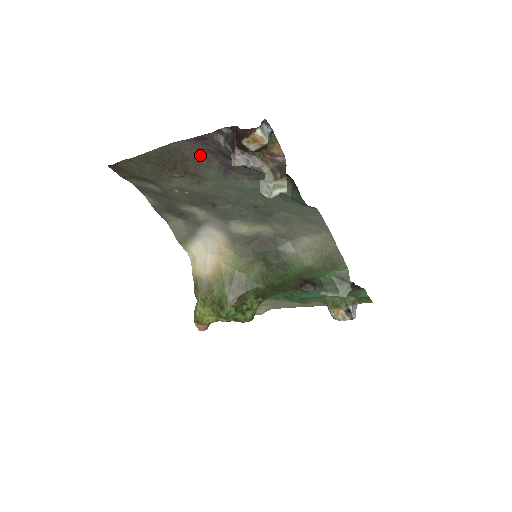
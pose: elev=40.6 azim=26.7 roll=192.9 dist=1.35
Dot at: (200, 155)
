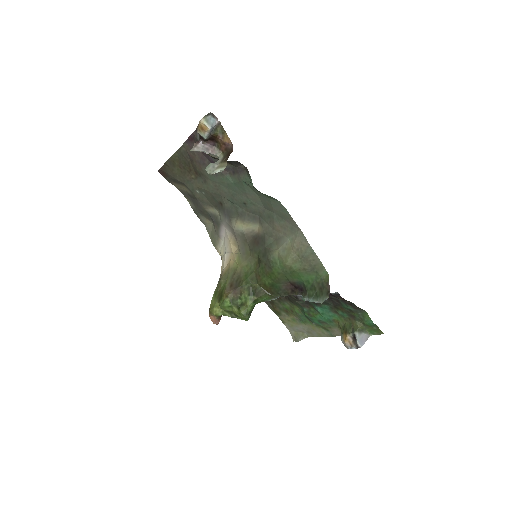
Dot at: (197, 155)
